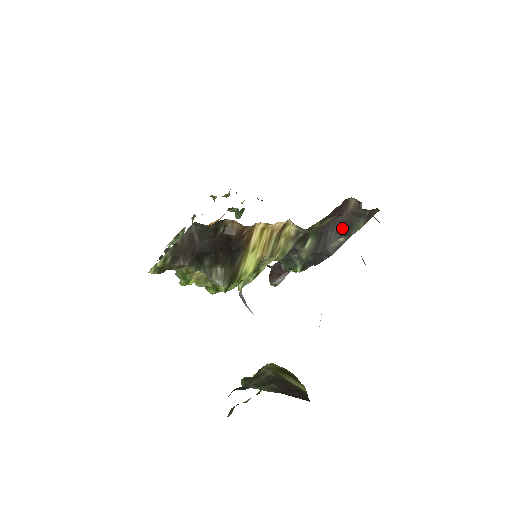
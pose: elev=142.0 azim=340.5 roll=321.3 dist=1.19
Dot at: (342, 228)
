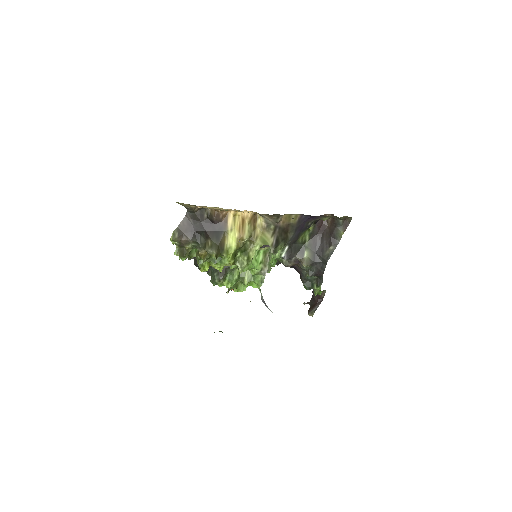
Dot at: (329, 239)
